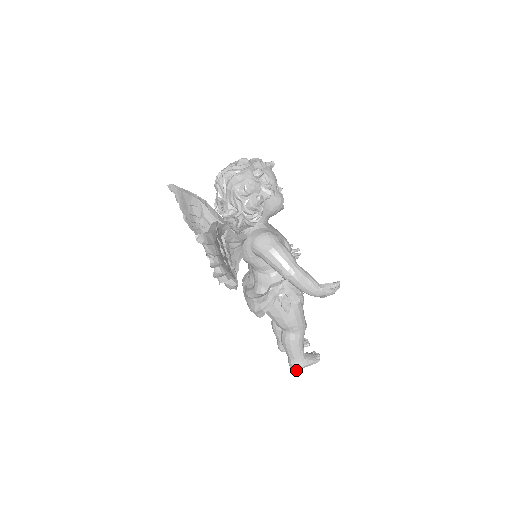
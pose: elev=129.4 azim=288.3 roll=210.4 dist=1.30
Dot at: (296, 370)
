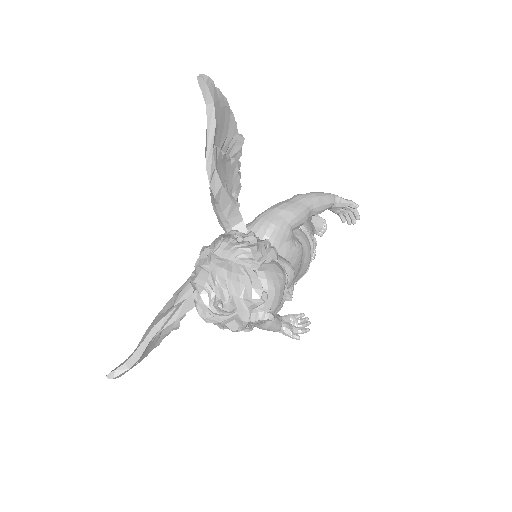
Dot at: occluded
